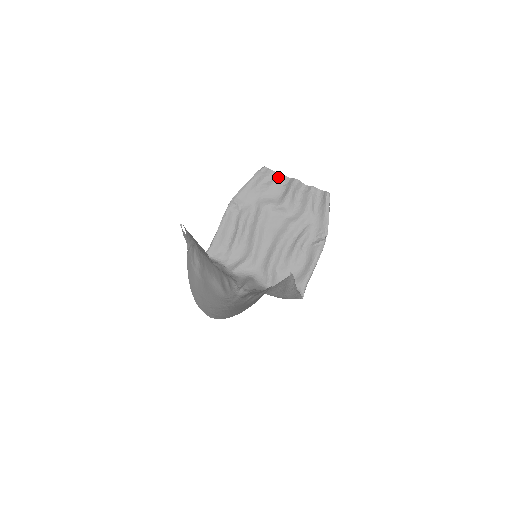
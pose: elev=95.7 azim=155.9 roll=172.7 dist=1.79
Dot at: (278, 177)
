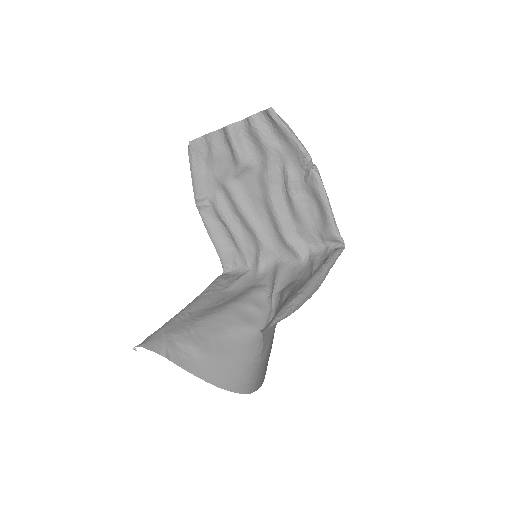
Dot at: (211, 139)
